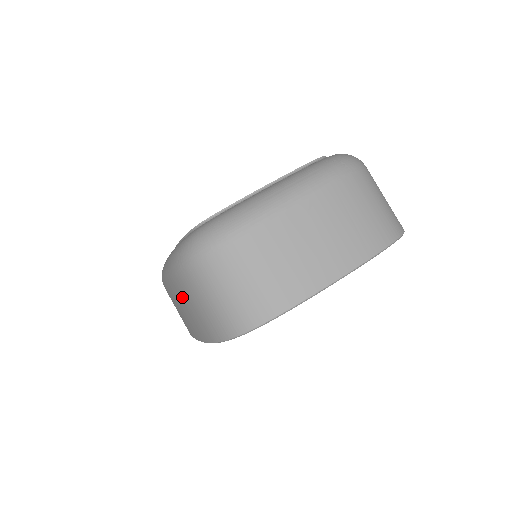
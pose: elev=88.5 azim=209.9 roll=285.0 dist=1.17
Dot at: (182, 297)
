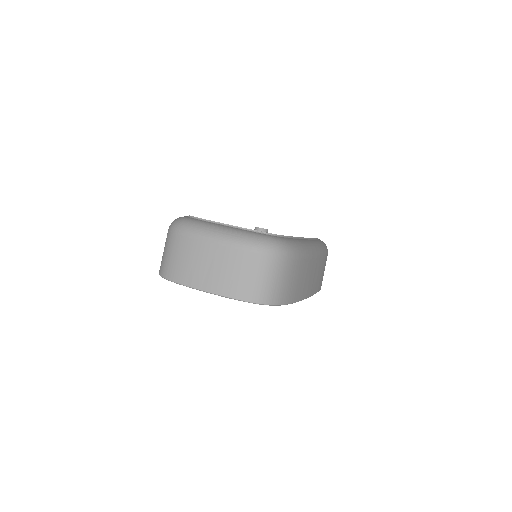
Dot at: occluded
